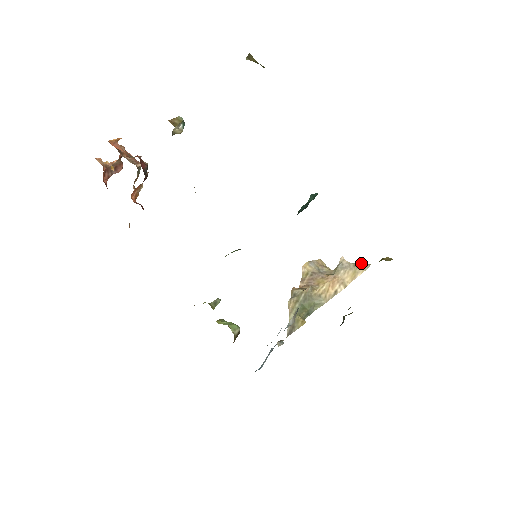
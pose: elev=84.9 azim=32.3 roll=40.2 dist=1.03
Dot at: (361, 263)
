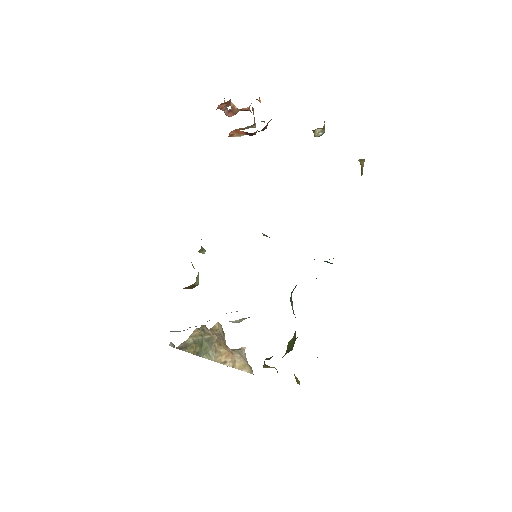
Dot at: occluded
